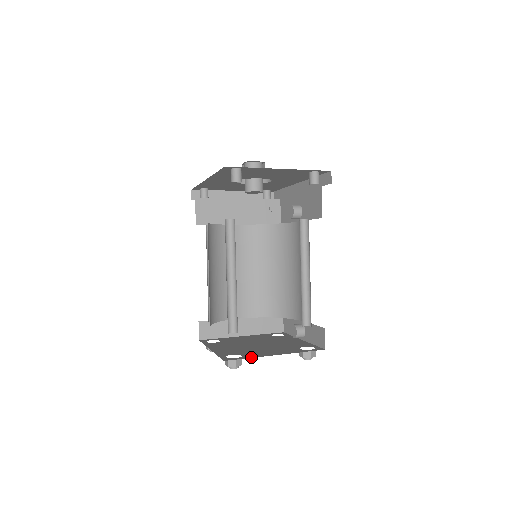
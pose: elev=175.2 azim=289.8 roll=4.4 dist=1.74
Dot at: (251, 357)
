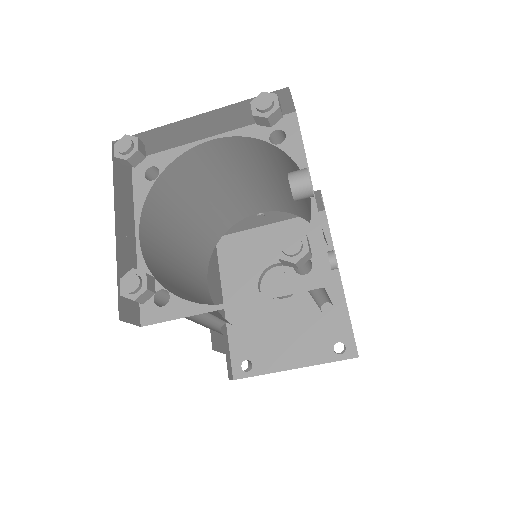
Dot at: (155, 131)
